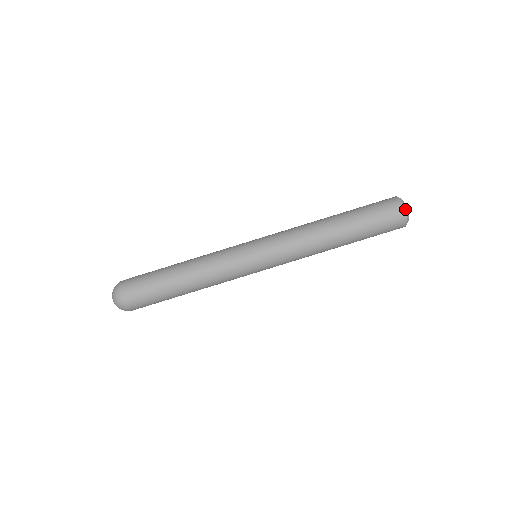
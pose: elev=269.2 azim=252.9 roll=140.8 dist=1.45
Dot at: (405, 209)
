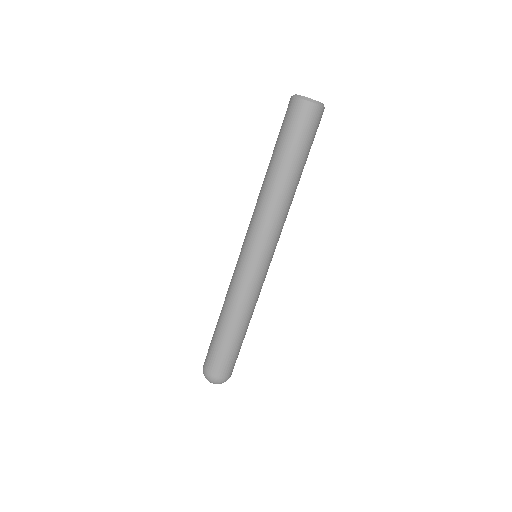
Dot at: (294, 97)
